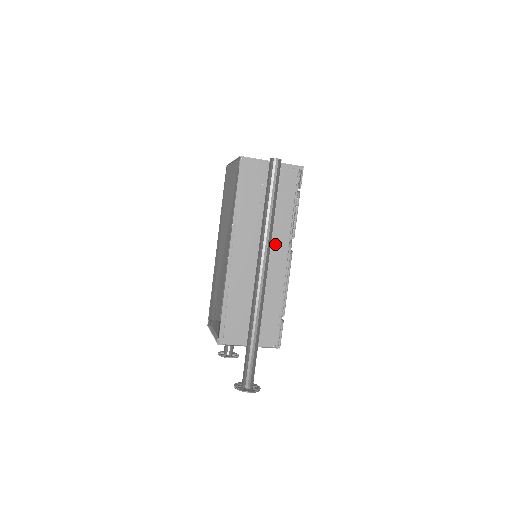
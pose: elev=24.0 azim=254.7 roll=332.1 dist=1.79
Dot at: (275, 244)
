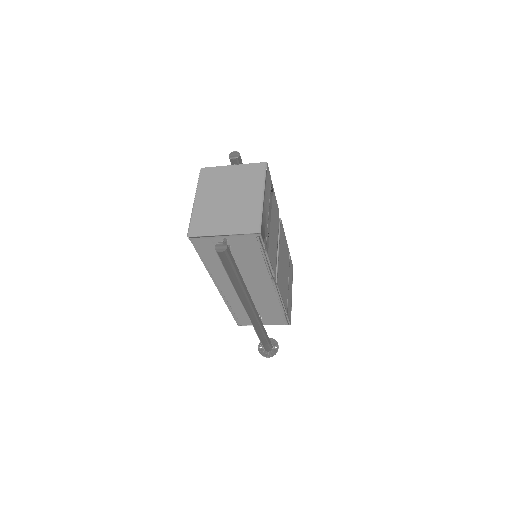
Dot at: (257, 281)
